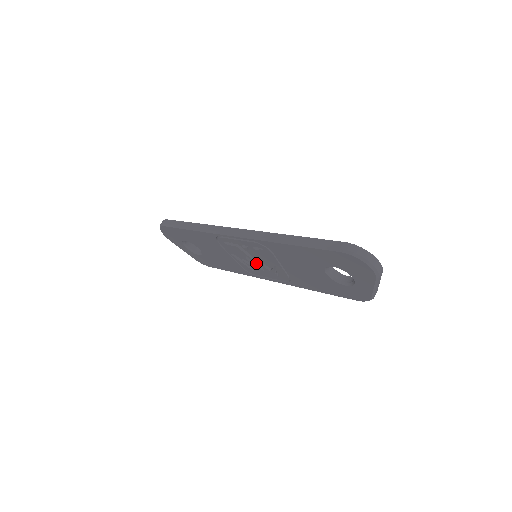
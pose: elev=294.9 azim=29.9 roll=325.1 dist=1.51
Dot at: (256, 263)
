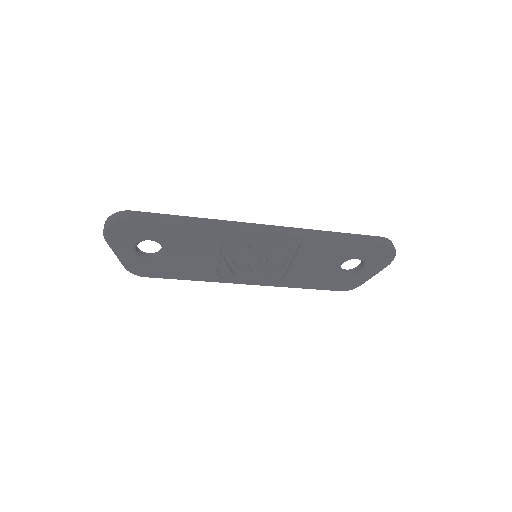
Dot at: (253, 264)
